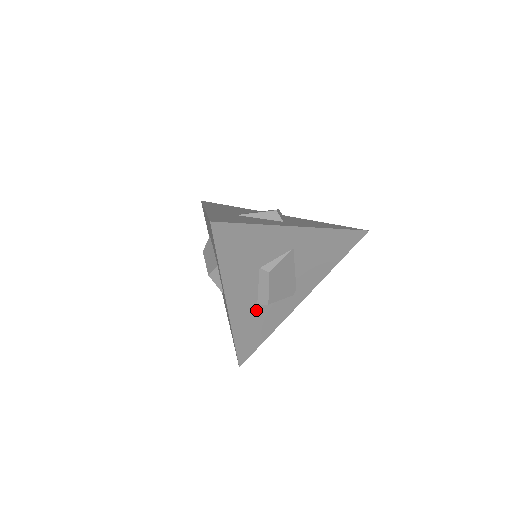
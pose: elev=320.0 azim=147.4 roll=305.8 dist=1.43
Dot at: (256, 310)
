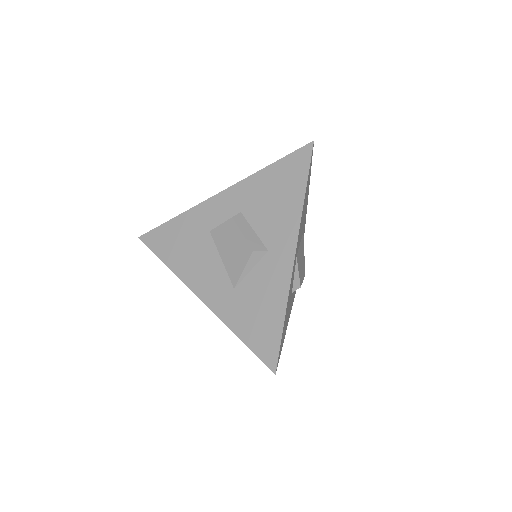
Dot at: occluded
